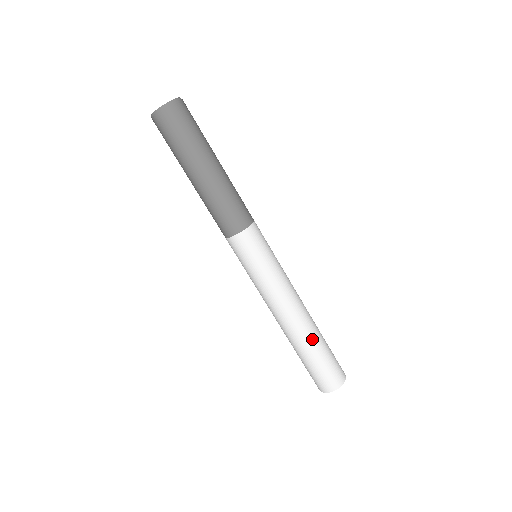
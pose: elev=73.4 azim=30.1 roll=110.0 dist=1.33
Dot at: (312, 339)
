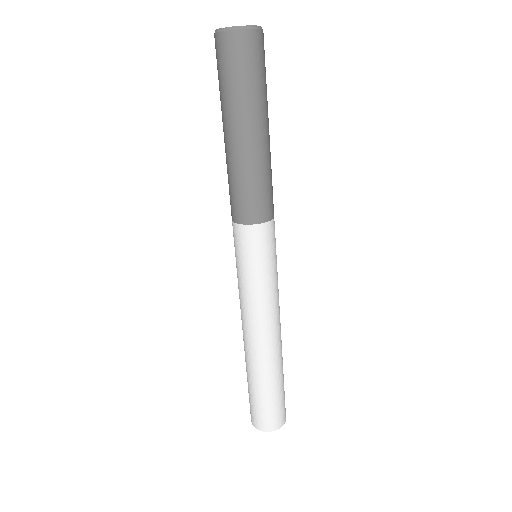
Dot at: (282, 363)
